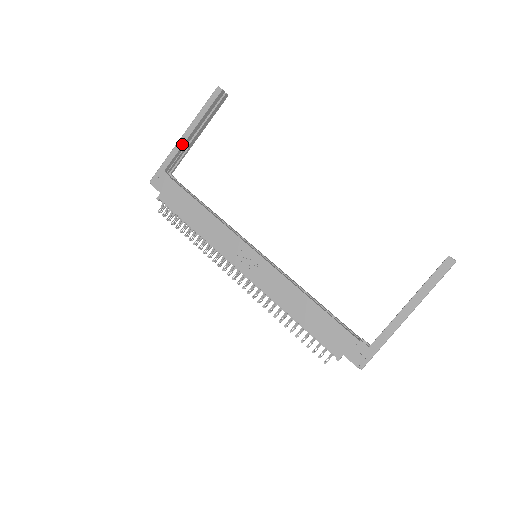
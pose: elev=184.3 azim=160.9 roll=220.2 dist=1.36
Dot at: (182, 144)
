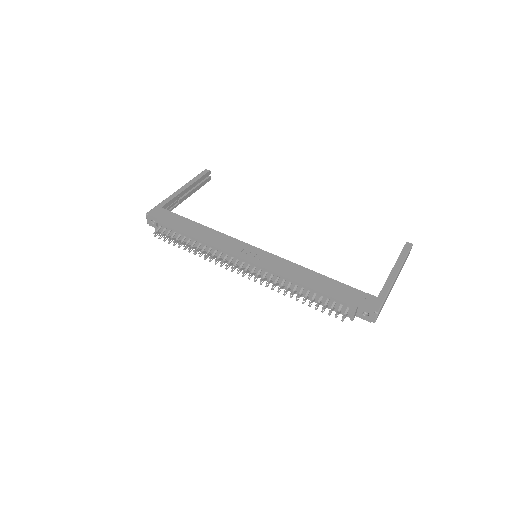
Dot at: (178, 194)
